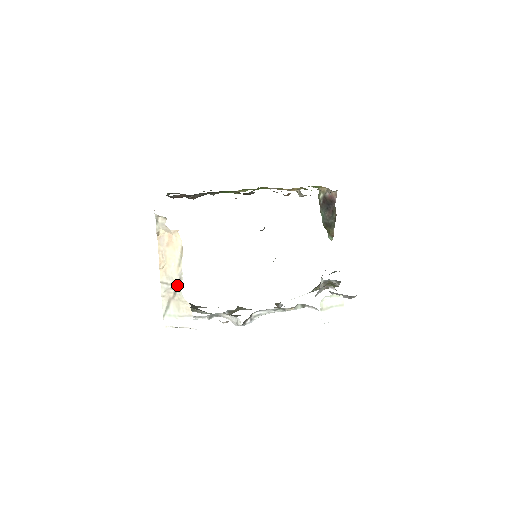
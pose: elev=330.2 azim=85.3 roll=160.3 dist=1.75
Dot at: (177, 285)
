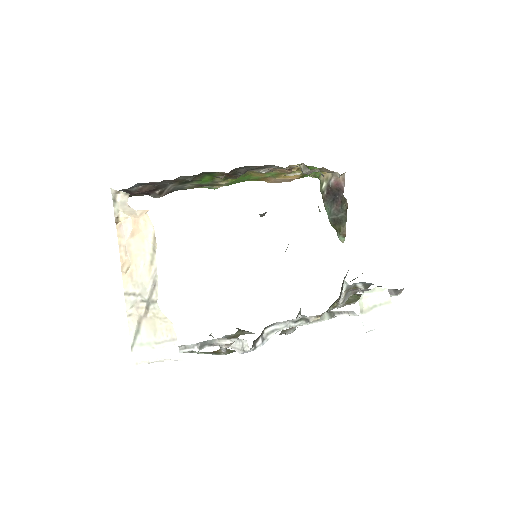
Dot at: (150, 294)
